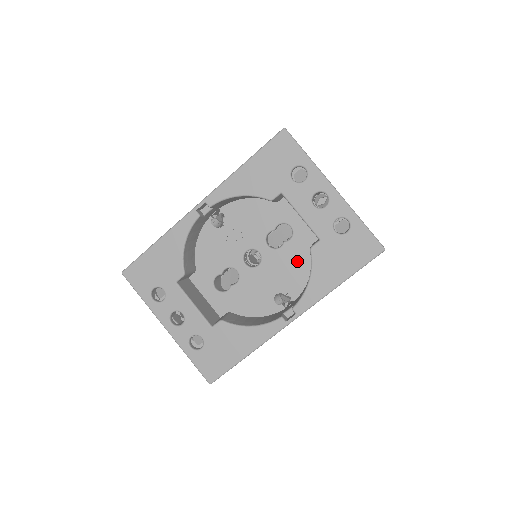
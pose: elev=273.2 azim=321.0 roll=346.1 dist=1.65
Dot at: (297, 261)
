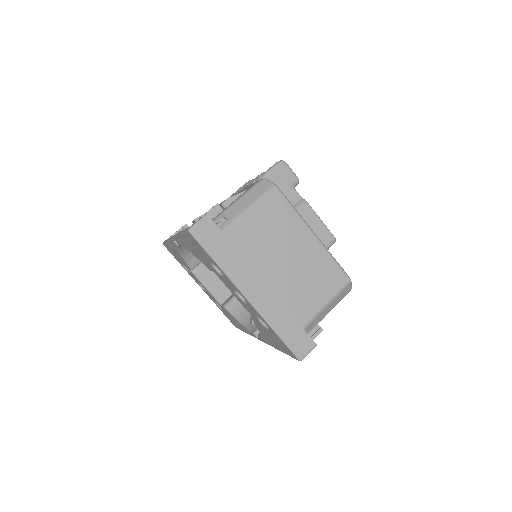
Dot at: occluded
